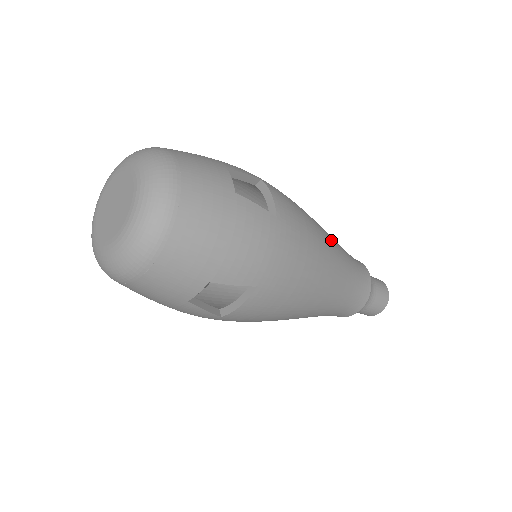
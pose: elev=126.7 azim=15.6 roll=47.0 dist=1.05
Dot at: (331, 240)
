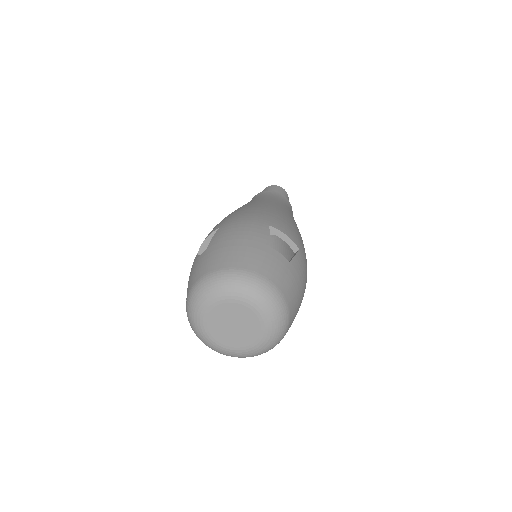
Dot at: (286, 211)
